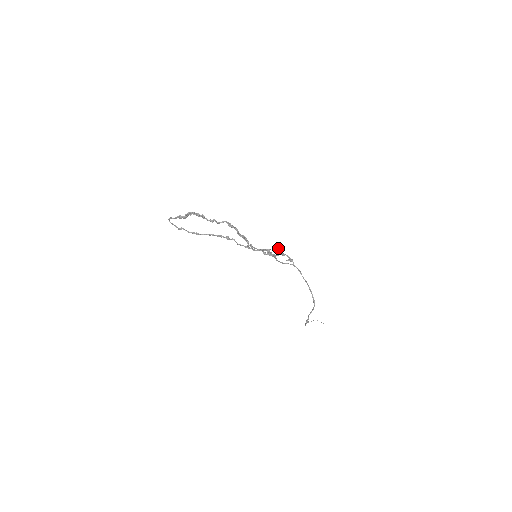
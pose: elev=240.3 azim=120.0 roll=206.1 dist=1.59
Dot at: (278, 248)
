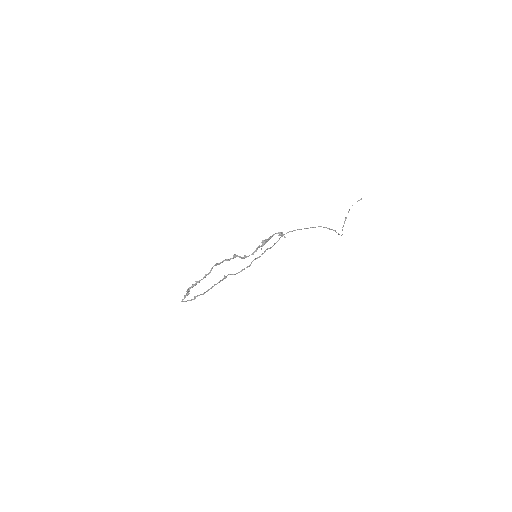
Dot at: (263, 240)
